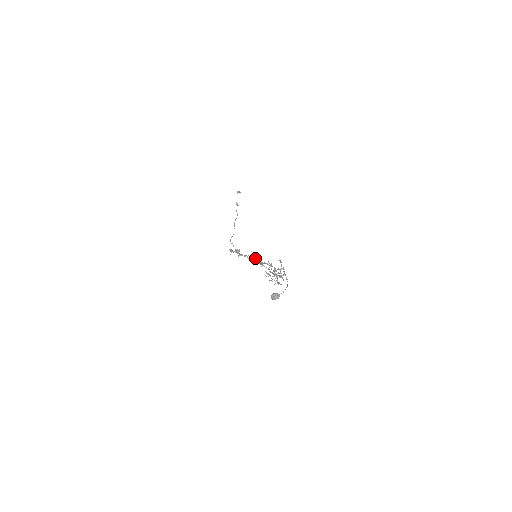
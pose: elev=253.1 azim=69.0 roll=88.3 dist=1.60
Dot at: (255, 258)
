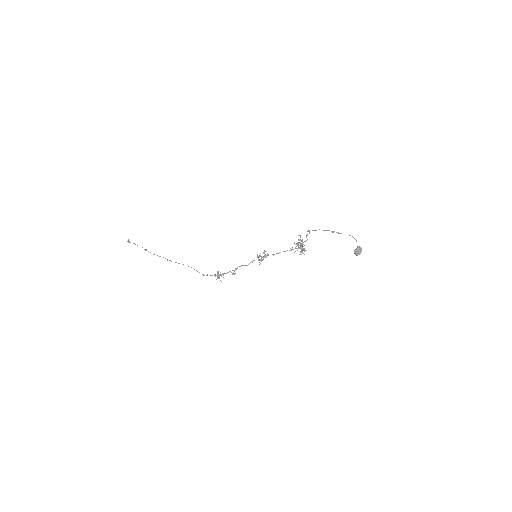
Dot at: (263, 257)
